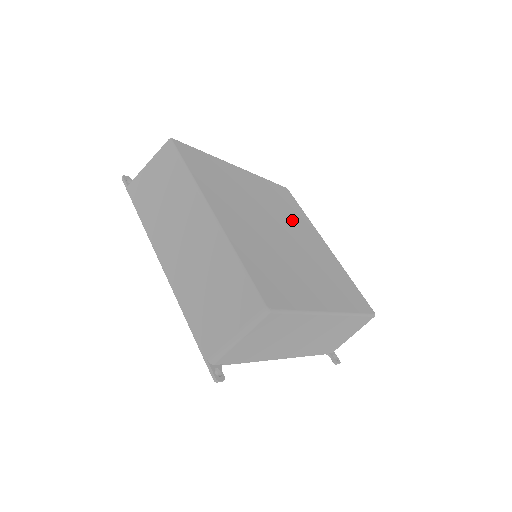
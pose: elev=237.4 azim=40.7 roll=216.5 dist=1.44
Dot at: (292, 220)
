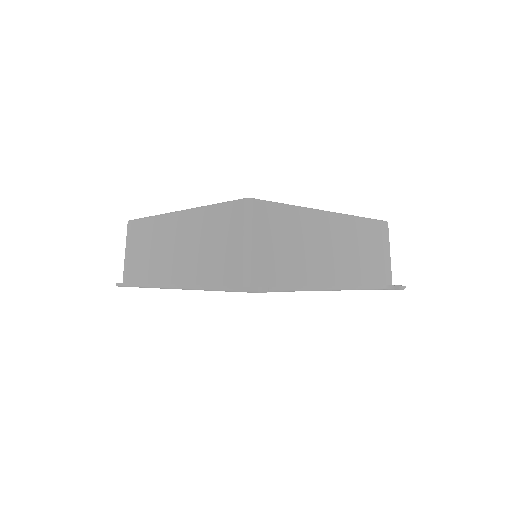
Dot at: occluded
